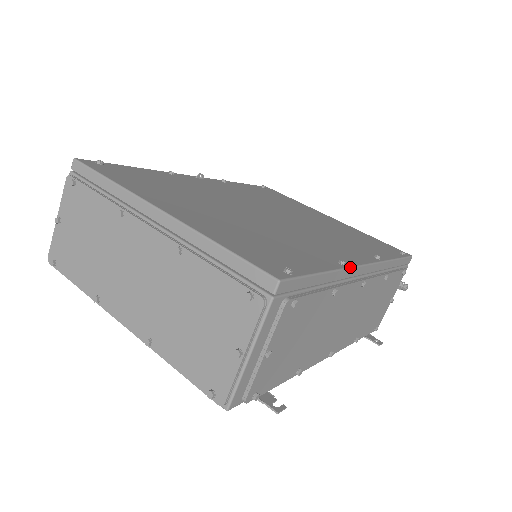
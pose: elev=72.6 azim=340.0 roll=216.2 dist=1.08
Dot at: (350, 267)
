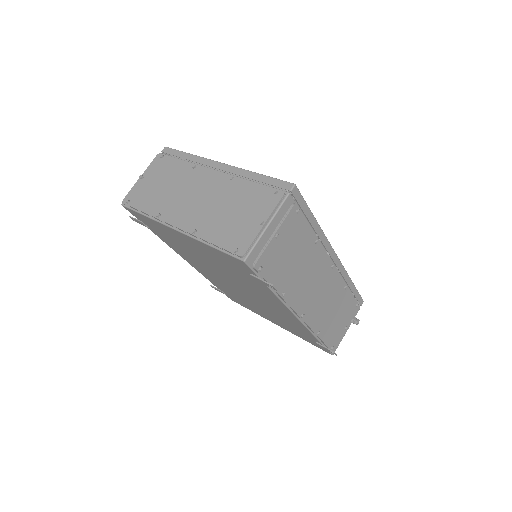
Dot at: (327, 239)
